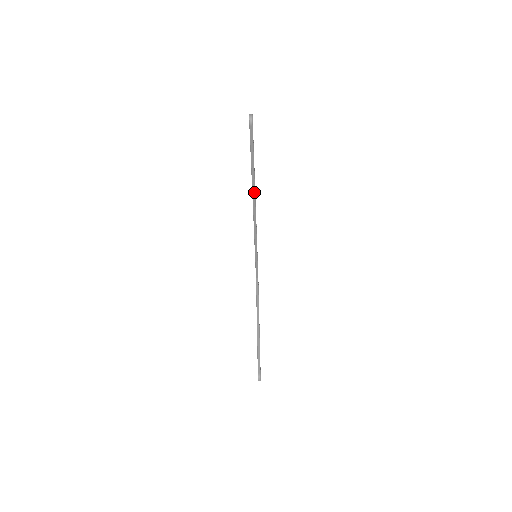
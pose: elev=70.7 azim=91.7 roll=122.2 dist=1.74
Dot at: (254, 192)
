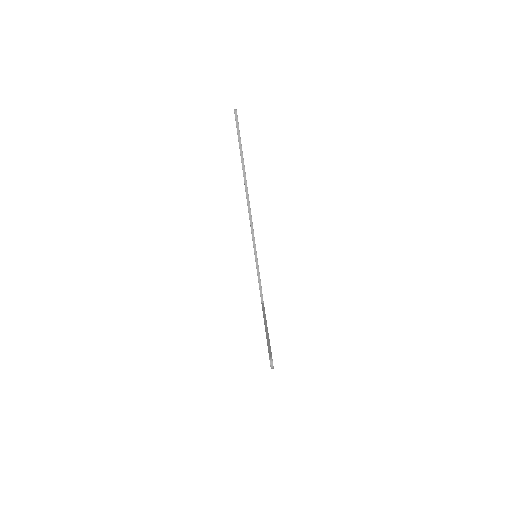
Dot at: (246, 186)
